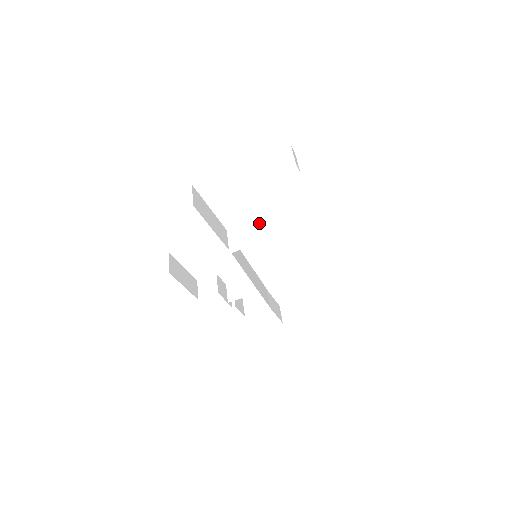
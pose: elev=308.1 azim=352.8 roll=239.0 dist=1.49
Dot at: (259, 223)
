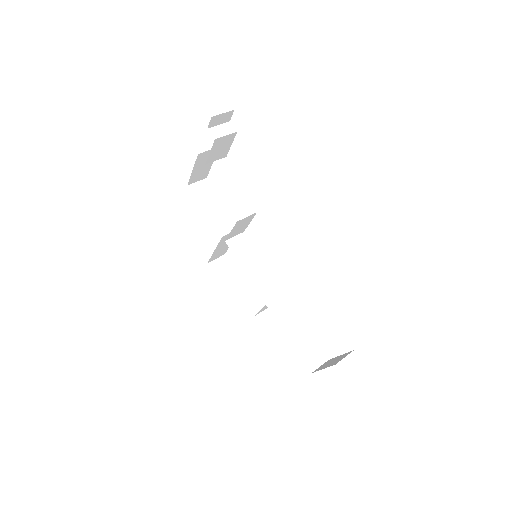
Dot at: (253, 217)
